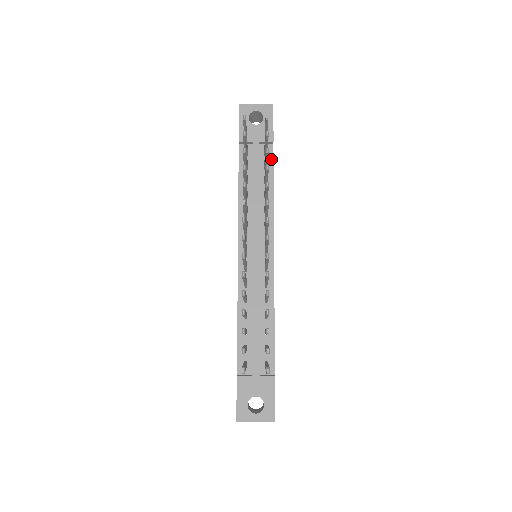
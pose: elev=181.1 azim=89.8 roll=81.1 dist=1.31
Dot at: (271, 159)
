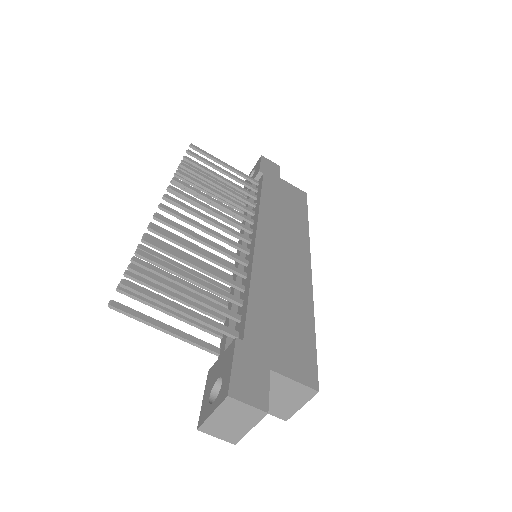
Dot at: (261, 183)
